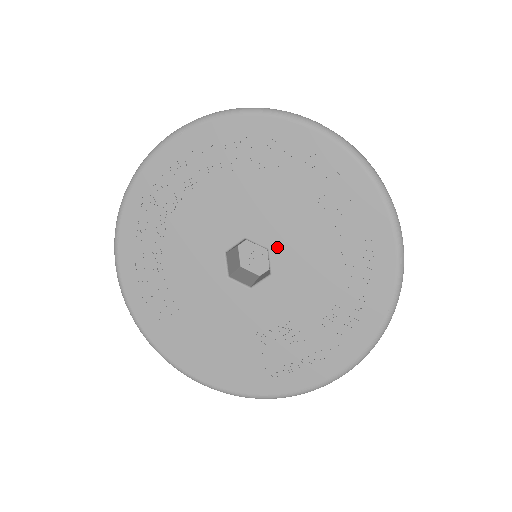
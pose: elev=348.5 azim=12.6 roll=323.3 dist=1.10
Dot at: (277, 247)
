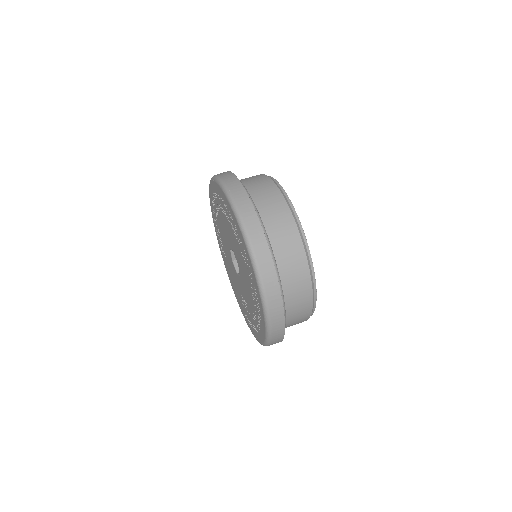
Dot at: (239, 267)
